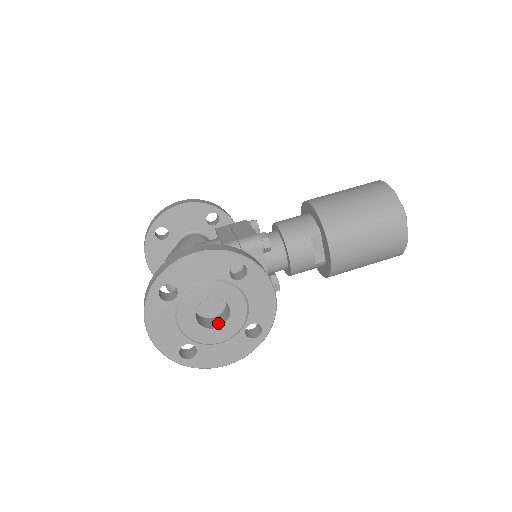
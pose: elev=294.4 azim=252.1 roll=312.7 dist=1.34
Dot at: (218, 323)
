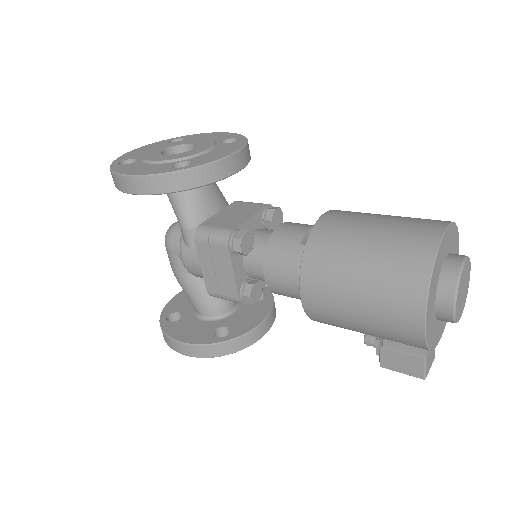
Dot at: occluded
